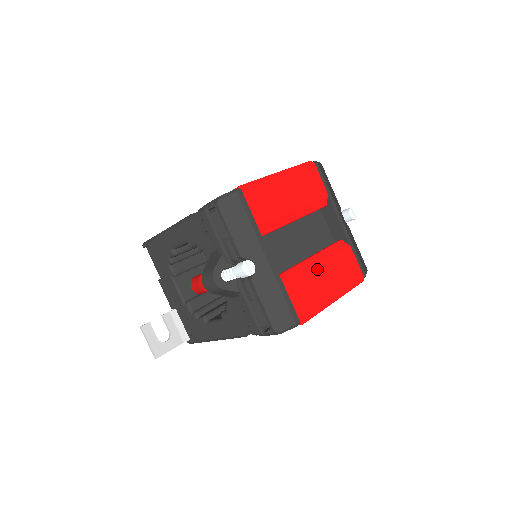
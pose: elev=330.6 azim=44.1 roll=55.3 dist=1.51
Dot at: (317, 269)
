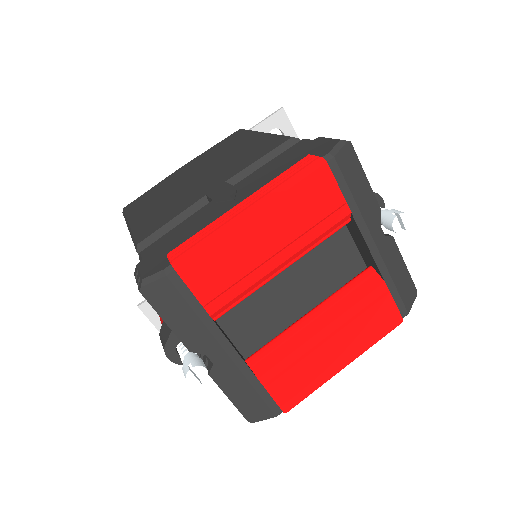
Dot at: (317, 338)
